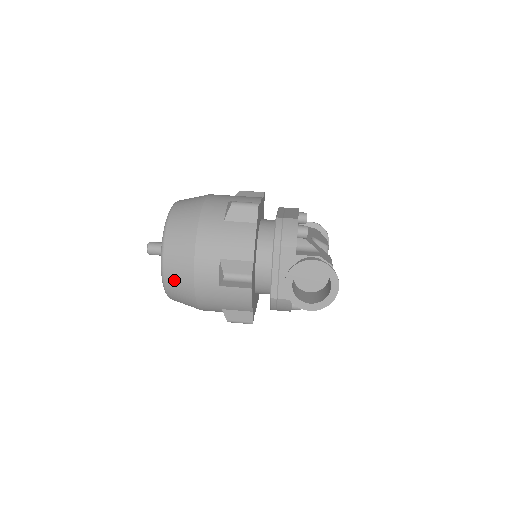
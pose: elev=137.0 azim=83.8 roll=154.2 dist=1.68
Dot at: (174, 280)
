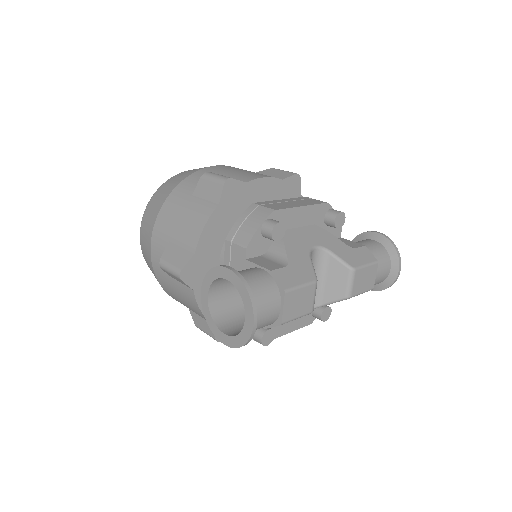
Dot at: (145, 256)
